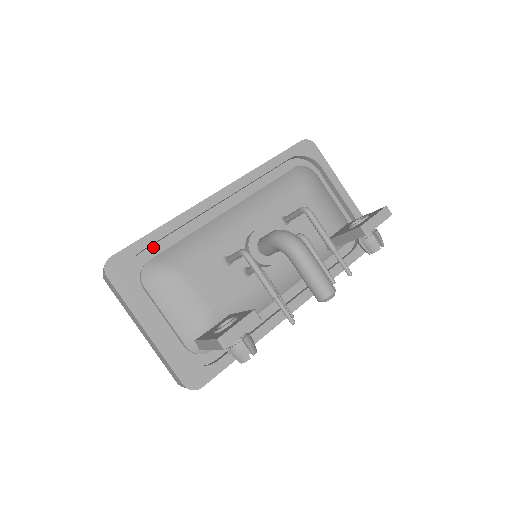
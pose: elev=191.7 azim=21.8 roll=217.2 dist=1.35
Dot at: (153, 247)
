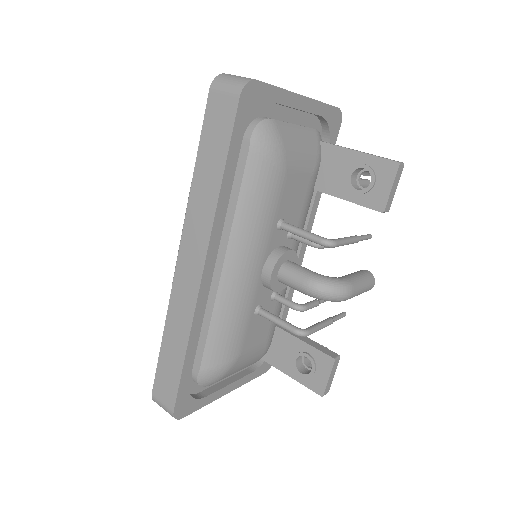
Dot at: occluded
